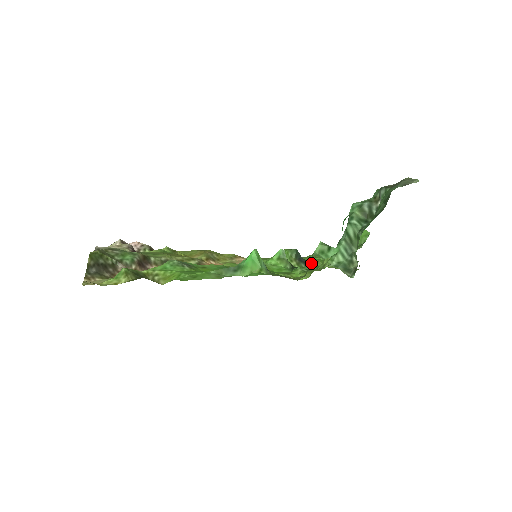
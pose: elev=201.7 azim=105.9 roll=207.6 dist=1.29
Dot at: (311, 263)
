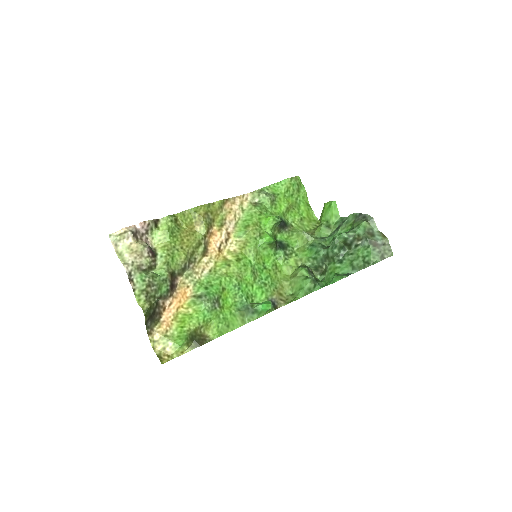
Dot at: (285, 213)
